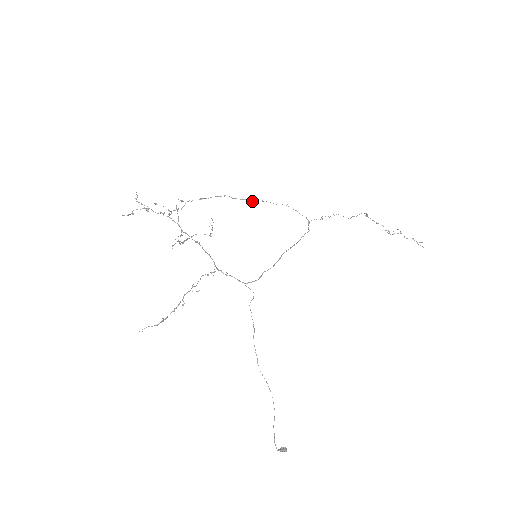
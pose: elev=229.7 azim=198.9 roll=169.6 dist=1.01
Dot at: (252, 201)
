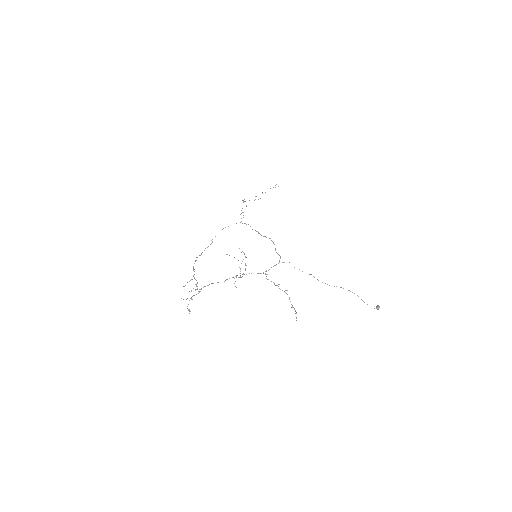
Dot at: occluded
